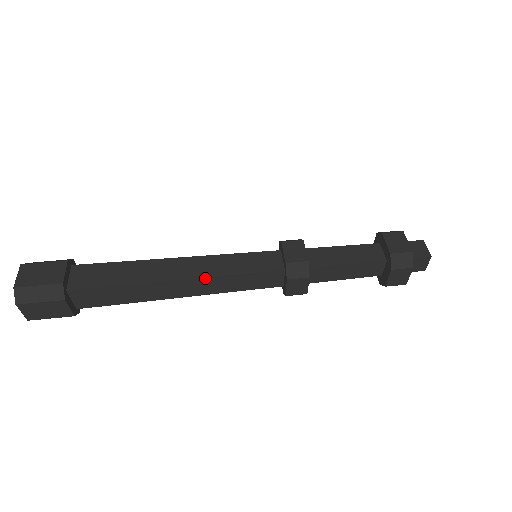
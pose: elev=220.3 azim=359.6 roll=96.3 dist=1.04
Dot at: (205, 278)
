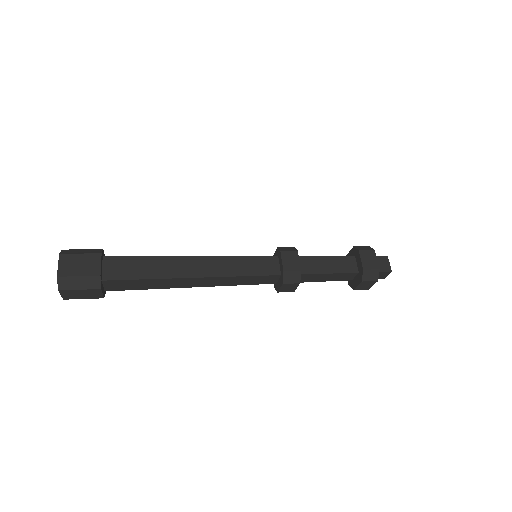
Dot at: (217, 277)
